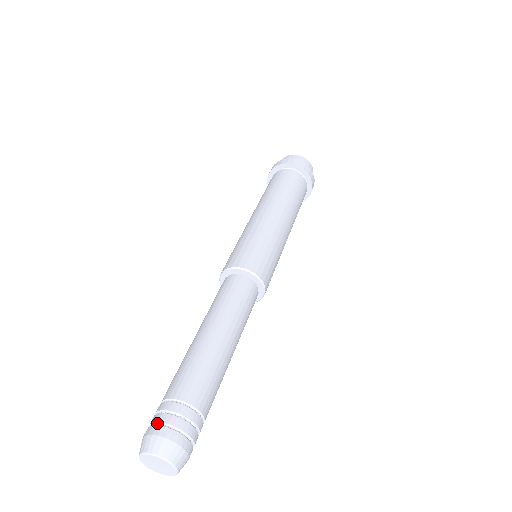
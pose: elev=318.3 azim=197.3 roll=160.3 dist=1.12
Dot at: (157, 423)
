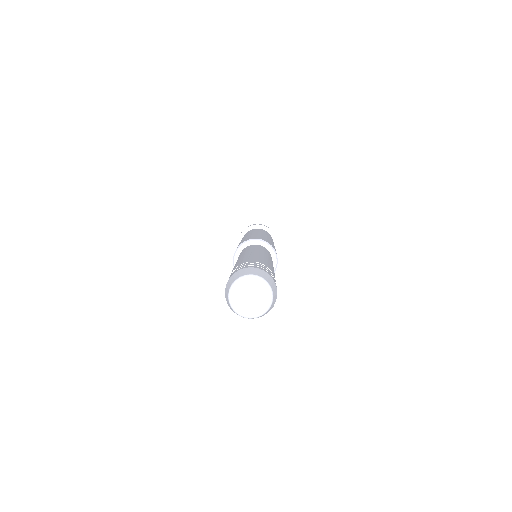
Dot at: occluded
